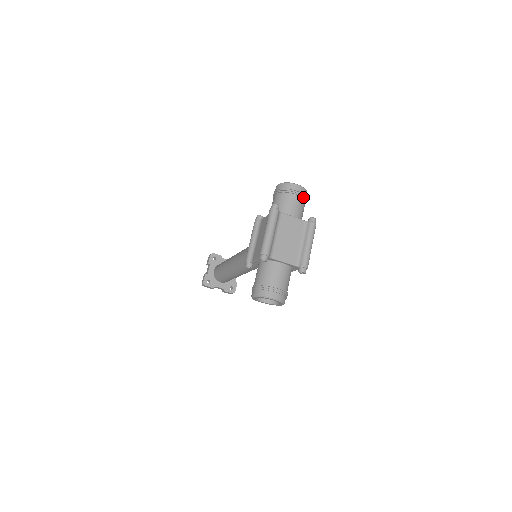
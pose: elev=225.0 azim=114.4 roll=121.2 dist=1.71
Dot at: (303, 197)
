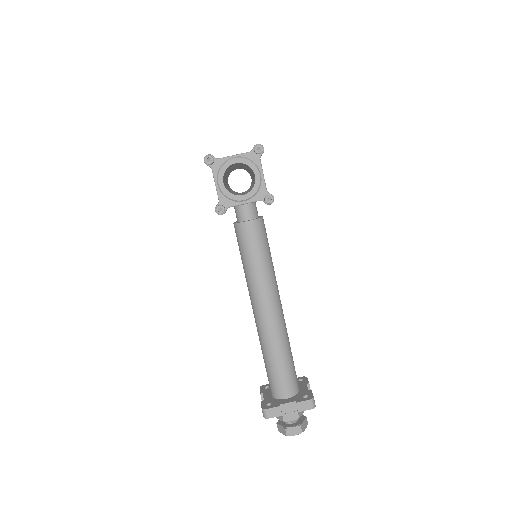
Dot at: occluded
